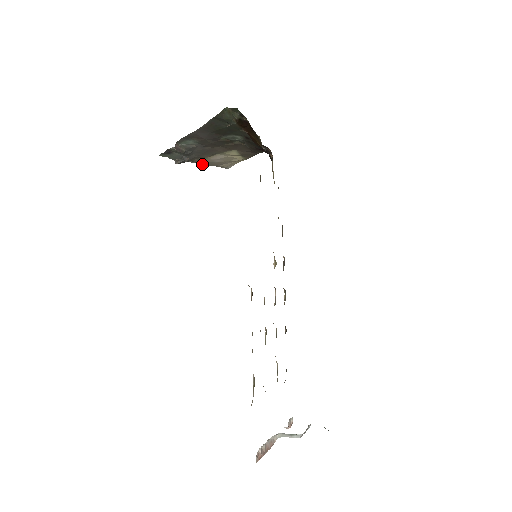
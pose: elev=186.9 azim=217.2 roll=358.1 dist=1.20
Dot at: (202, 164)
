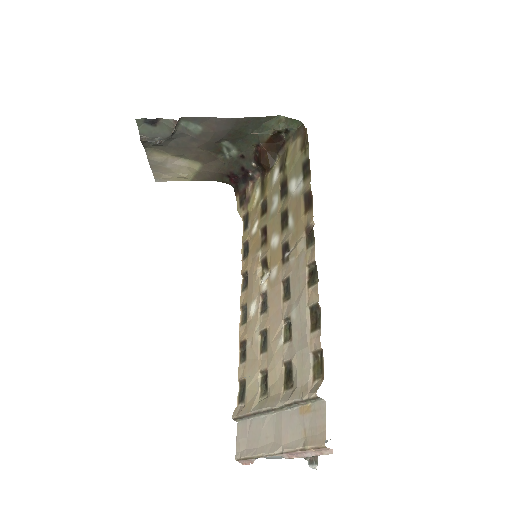
Dot at: (150, 159)
